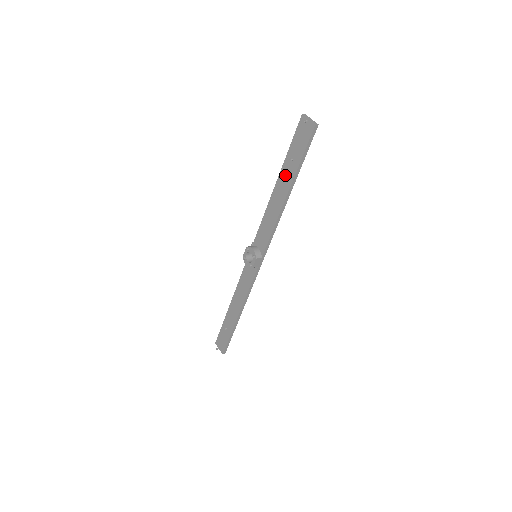
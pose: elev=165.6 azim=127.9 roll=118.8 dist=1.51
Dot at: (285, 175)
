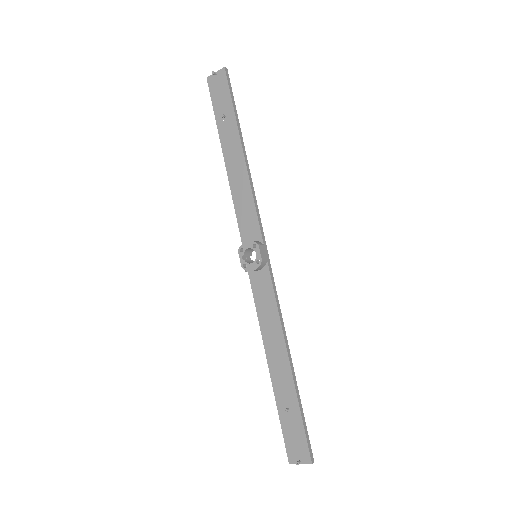
Dot at: (227, 137)
